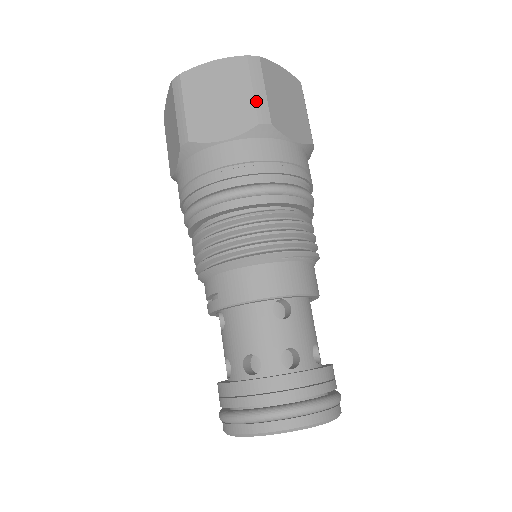
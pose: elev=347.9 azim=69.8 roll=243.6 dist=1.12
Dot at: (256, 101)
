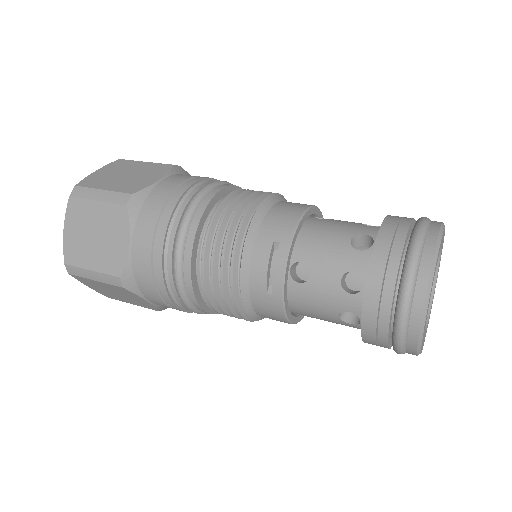
Dot at: (155, 163)
